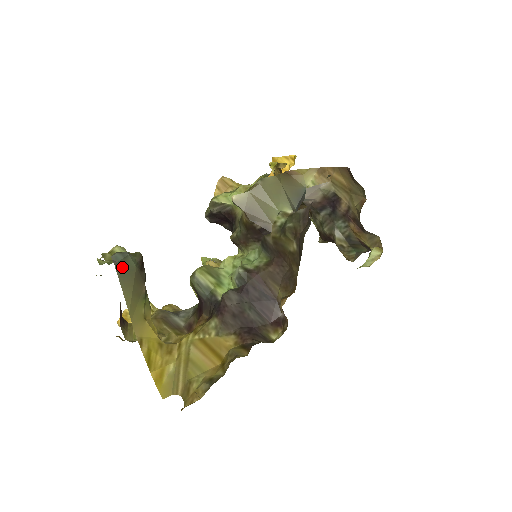
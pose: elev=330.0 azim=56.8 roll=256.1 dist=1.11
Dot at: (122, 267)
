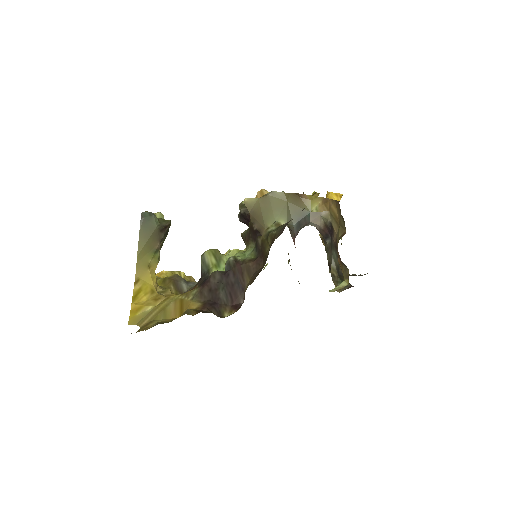
Dot at: (146, 222)
